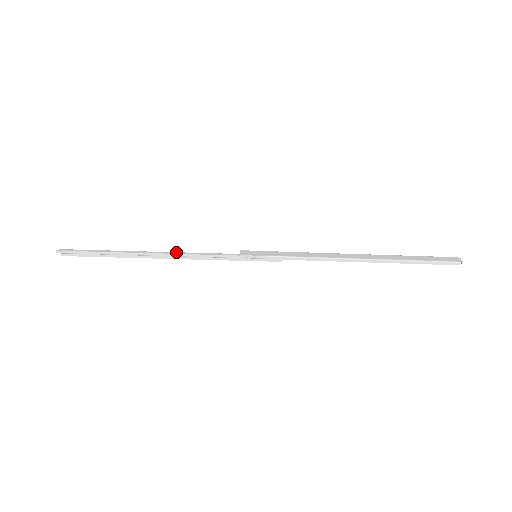
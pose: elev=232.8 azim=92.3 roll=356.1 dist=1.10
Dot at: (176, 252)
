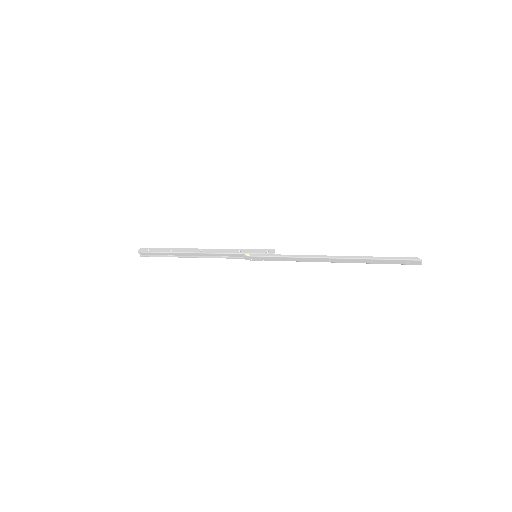
Dot at: (203, 254)
